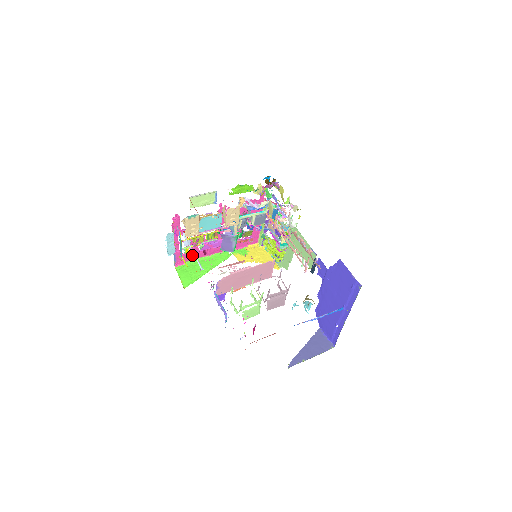
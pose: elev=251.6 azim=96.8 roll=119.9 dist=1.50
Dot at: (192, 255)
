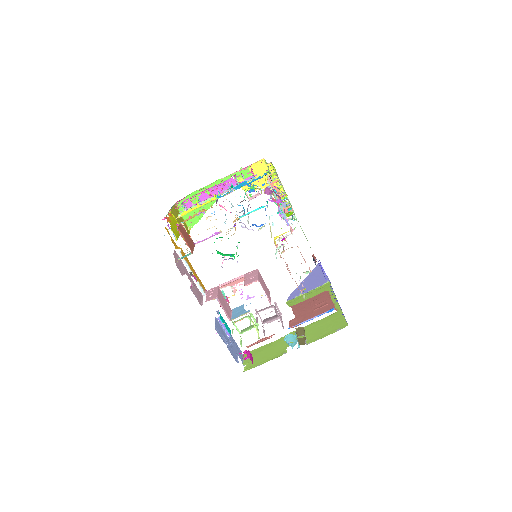
Dot at: (191, 206)
